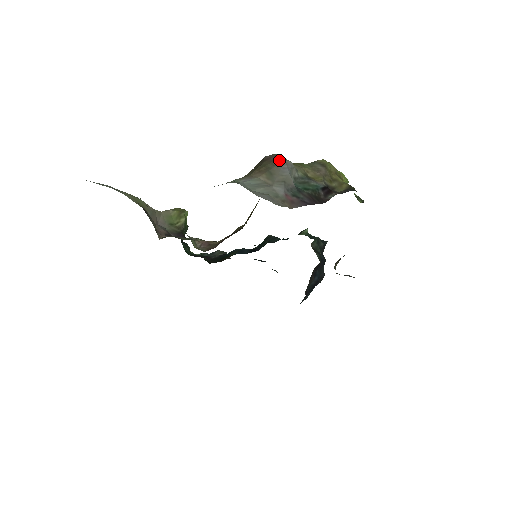
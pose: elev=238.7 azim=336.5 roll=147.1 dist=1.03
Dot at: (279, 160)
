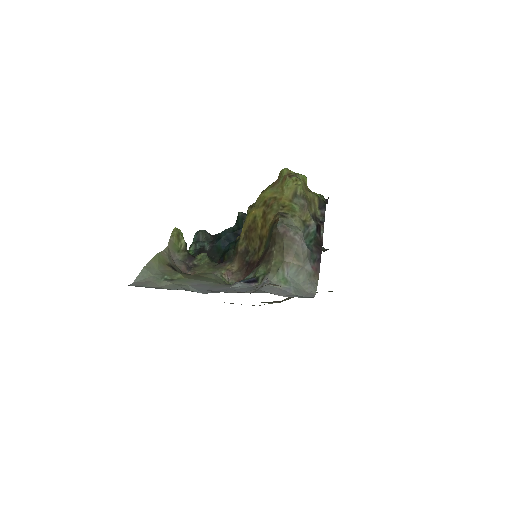
Dot at: (296, 237)
